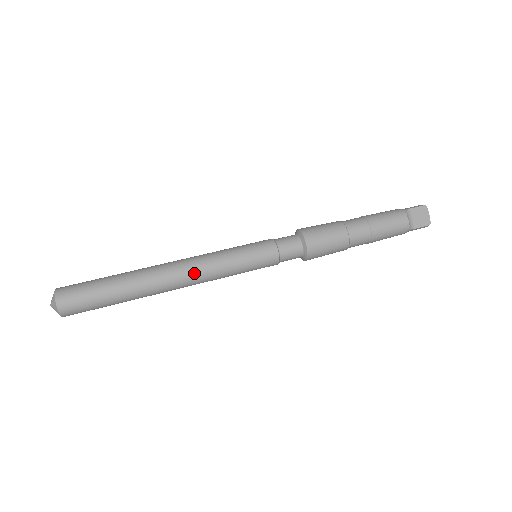
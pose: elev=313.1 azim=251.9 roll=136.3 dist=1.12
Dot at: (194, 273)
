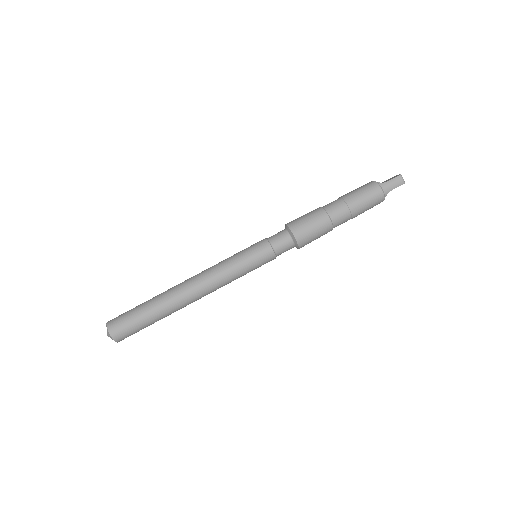
Dot at: (213, 291)
